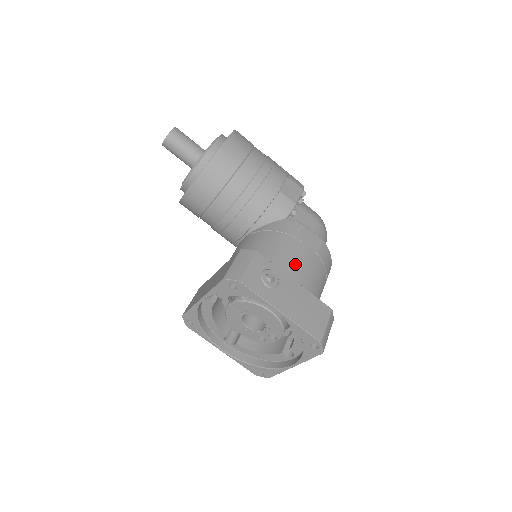
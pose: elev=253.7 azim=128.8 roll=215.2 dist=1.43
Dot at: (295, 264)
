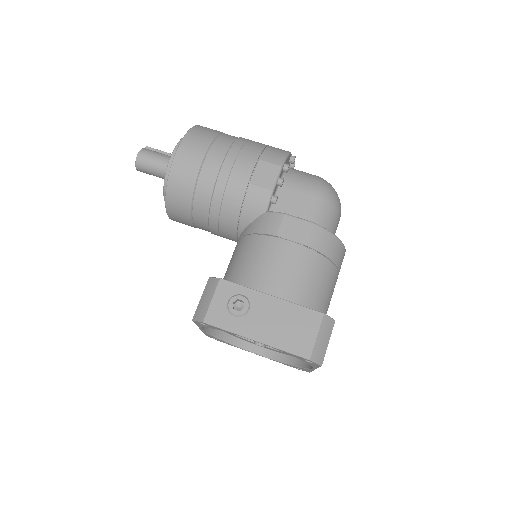
Dot at: (274, 272)
